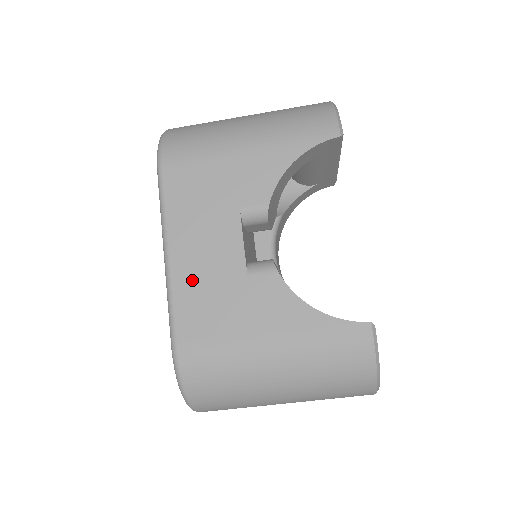
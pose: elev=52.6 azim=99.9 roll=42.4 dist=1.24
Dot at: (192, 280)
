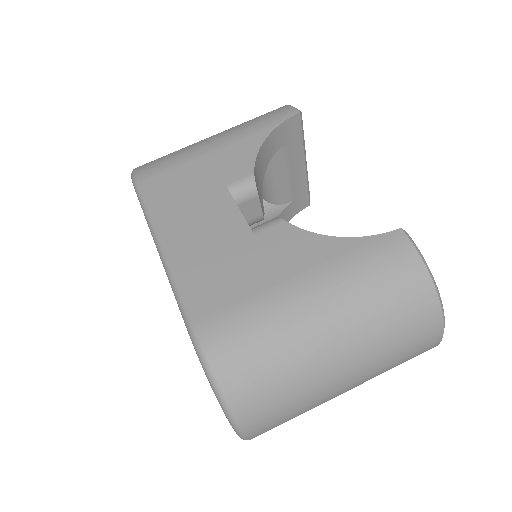
Dot at: (195, 257)
